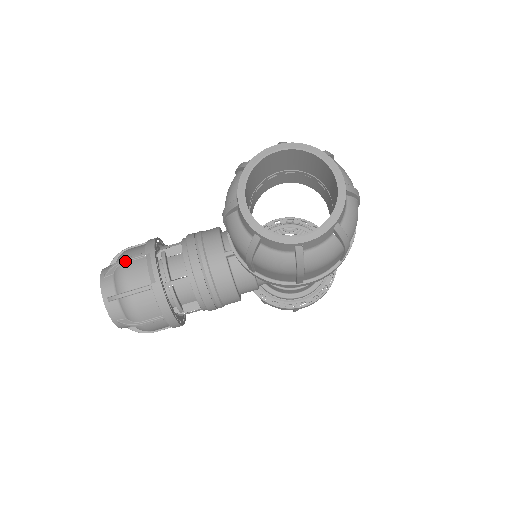
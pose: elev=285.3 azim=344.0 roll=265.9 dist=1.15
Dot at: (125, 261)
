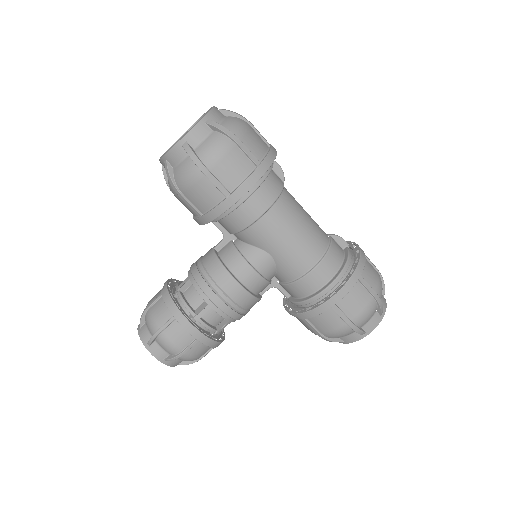
Dot at: occluded
